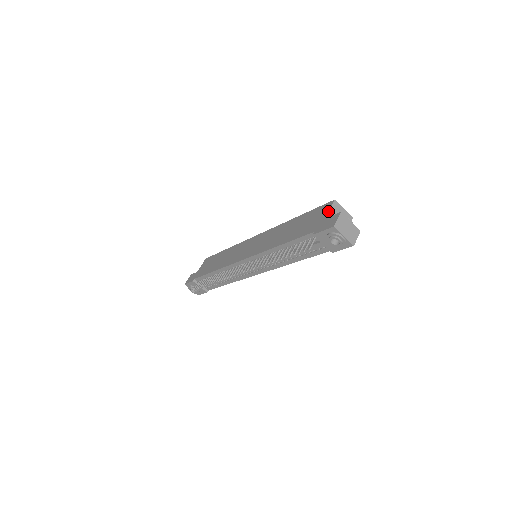
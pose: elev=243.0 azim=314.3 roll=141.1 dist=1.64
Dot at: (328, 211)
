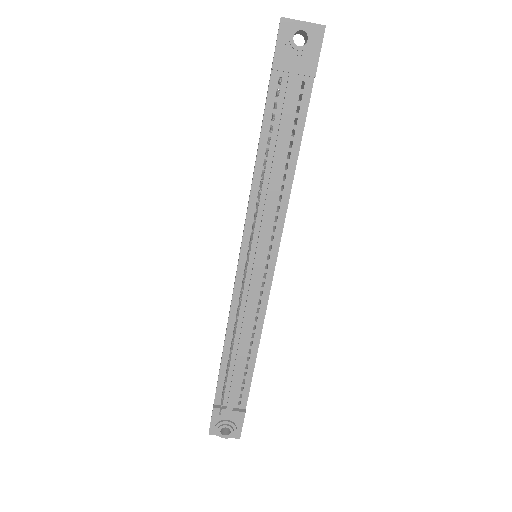
Dot at: occluded
